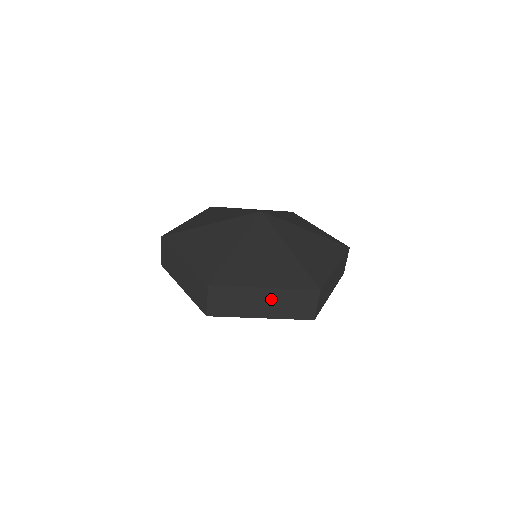
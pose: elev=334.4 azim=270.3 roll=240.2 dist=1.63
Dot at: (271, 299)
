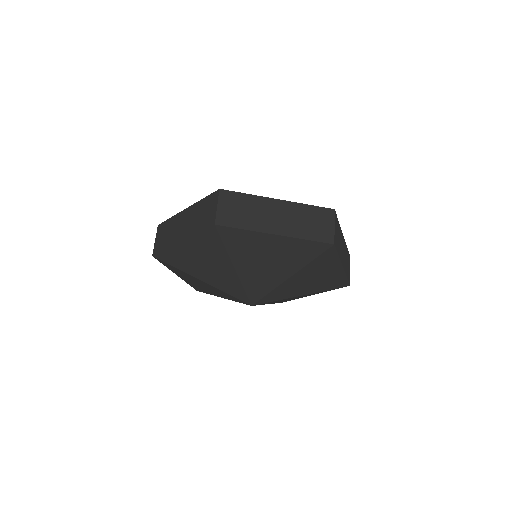
Dot at: (285, 213)
